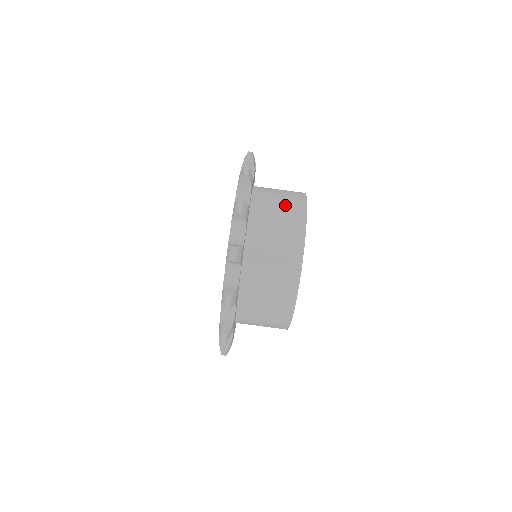
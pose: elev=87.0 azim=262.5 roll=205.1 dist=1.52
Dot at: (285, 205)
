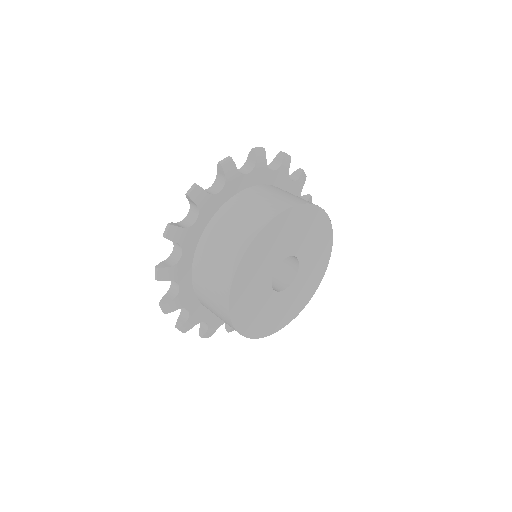
Dot at: occluded
